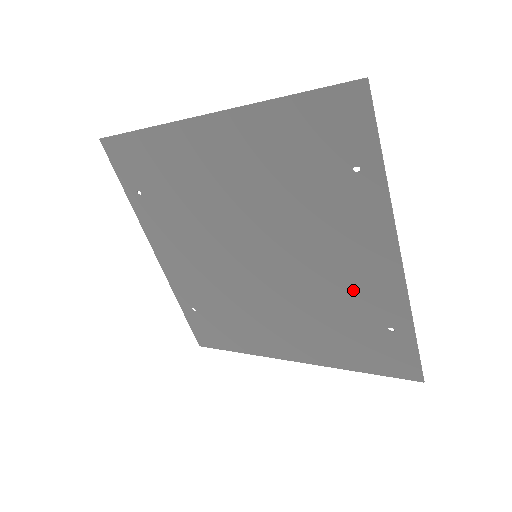
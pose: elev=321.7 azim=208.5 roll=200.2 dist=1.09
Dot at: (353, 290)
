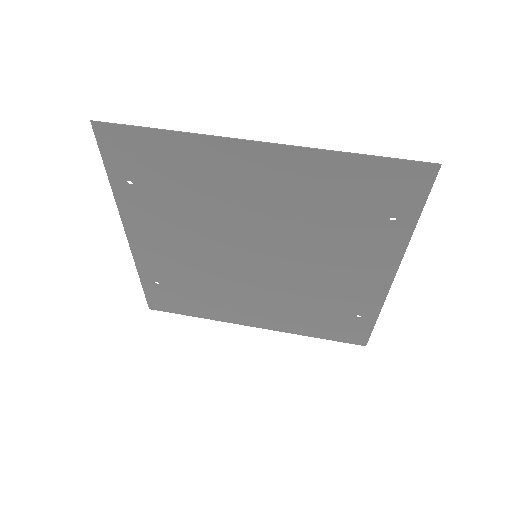
Dot at: (341, 291)
